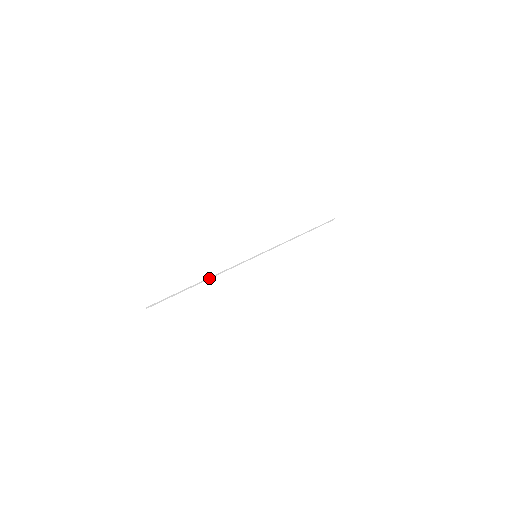
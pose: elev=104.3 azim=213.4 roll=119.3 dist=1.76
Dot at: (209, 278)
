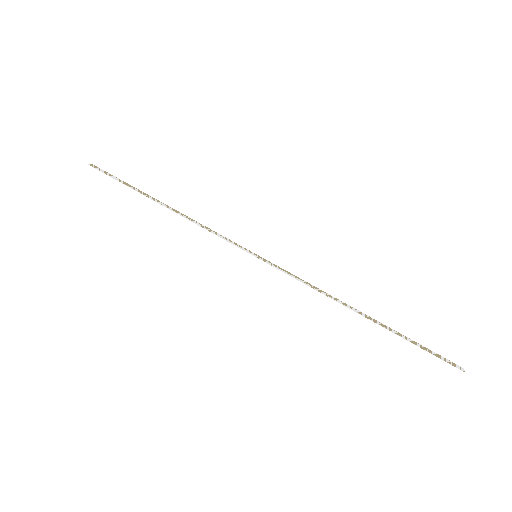
Dot at: (175, 210)
